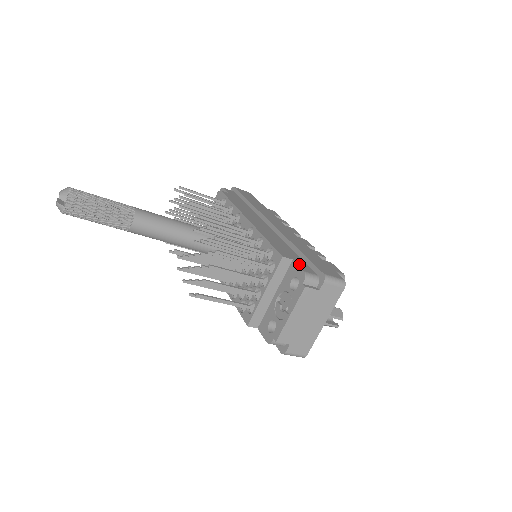
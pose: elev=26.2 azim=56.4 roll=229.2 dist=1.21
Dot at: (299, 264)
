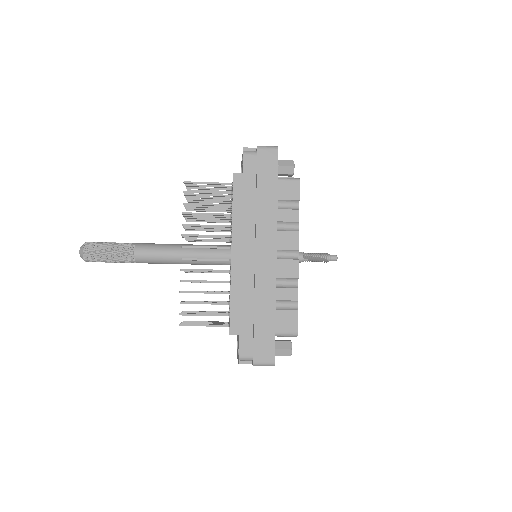
Dot at: (242, 342)
